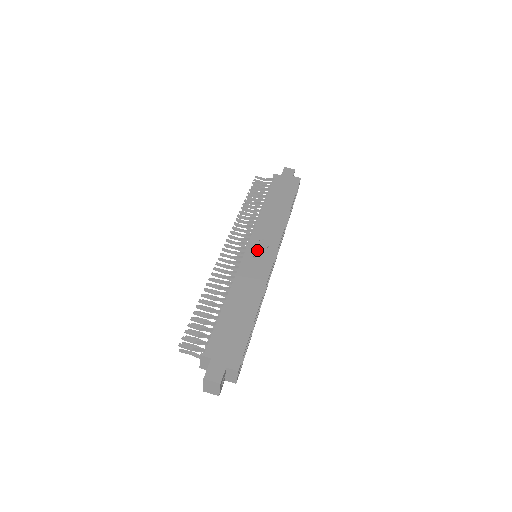
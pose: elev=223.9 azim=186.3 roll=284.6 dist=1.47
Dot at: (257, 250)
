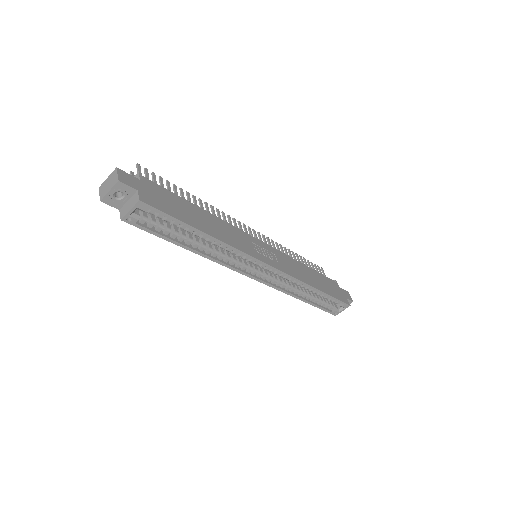
Dot at: (263, 248)
